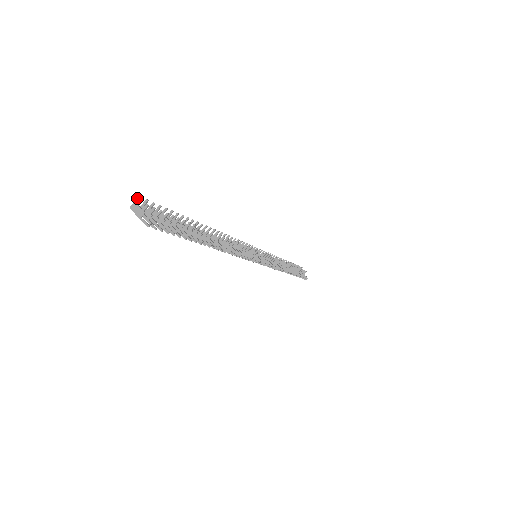
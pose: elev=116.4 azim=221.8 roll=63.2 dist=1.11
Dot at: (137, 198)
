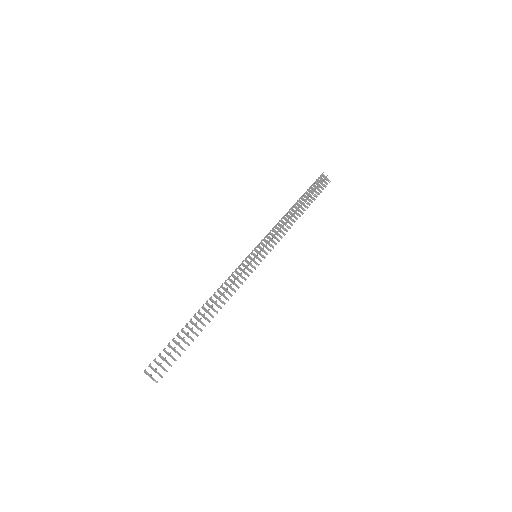
Dot at: (144, 370)
